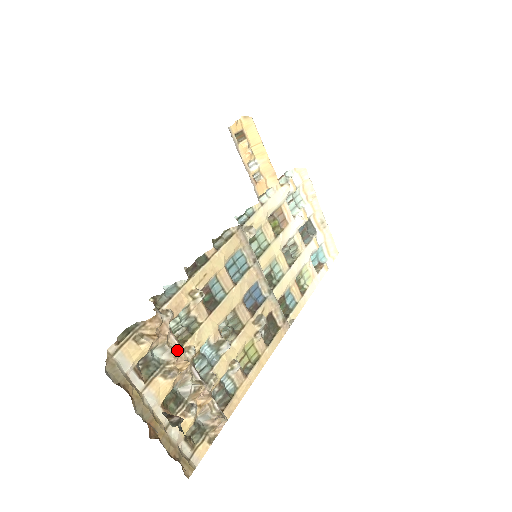
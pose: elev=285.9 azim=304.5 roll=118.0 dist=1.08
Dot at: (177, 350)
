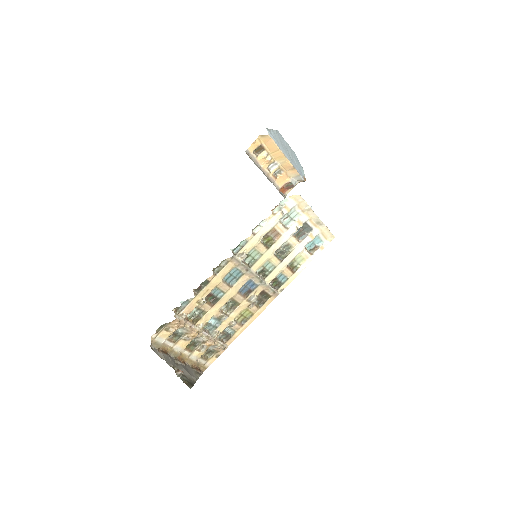
Dot at: (191, 328)
